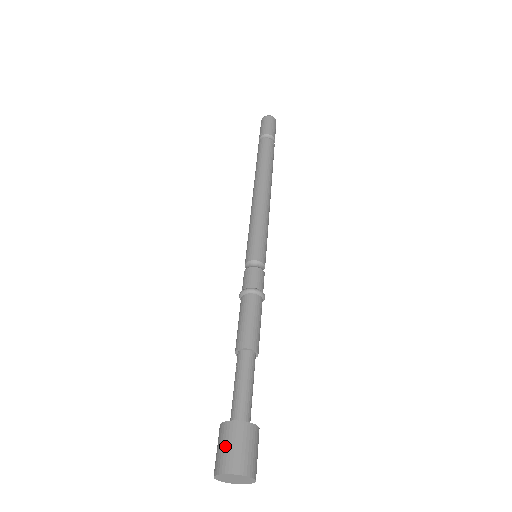
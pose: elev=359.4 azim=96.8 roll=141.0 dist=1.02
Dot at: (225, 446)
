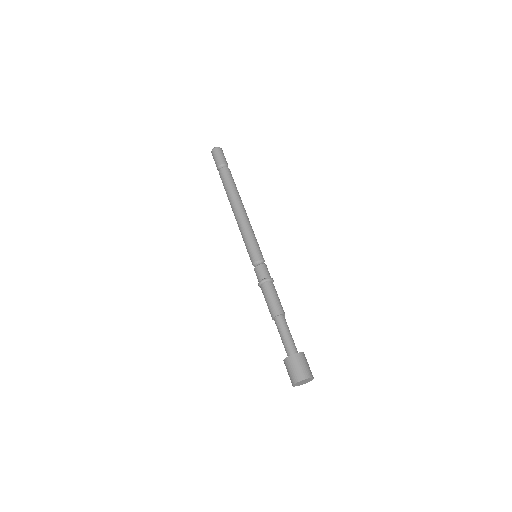
Dot at: (288, 373)
